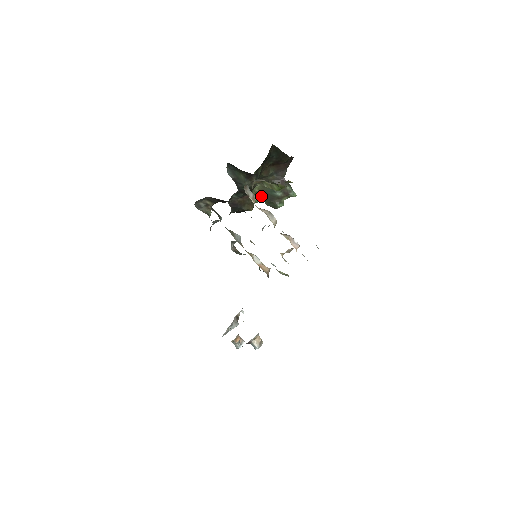
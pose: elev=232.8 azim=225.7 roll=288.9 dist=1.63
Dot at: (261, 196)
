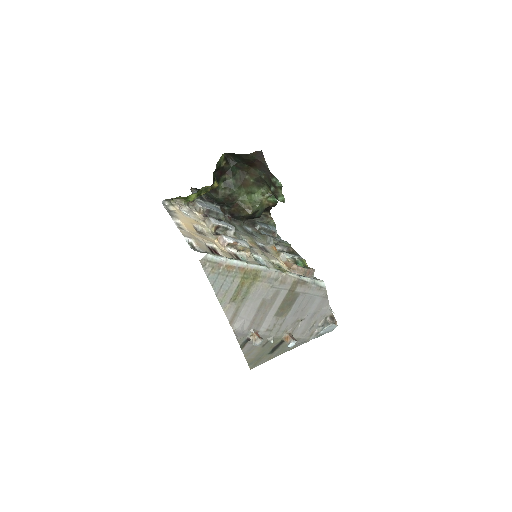
Dot at: occluded
